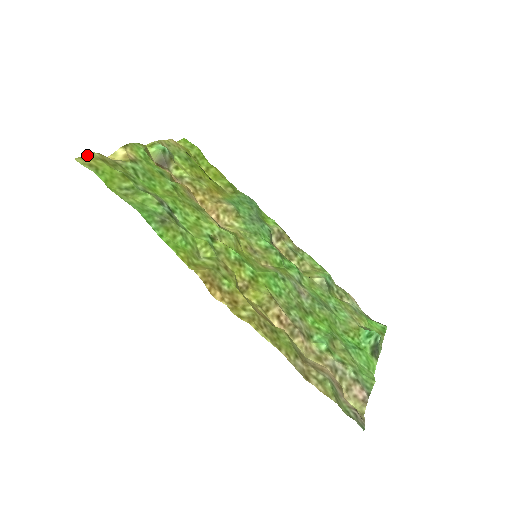
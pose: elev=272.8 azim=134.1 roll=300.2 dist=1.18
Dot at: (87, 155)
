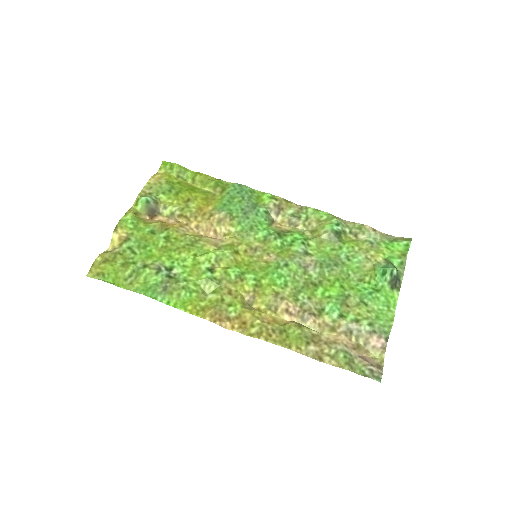
Dot at: (92, 265)
